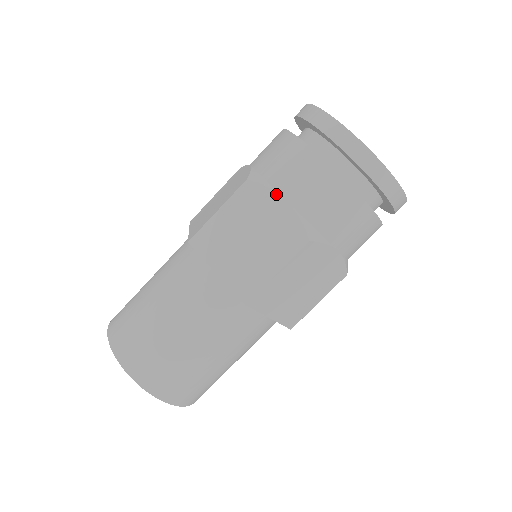
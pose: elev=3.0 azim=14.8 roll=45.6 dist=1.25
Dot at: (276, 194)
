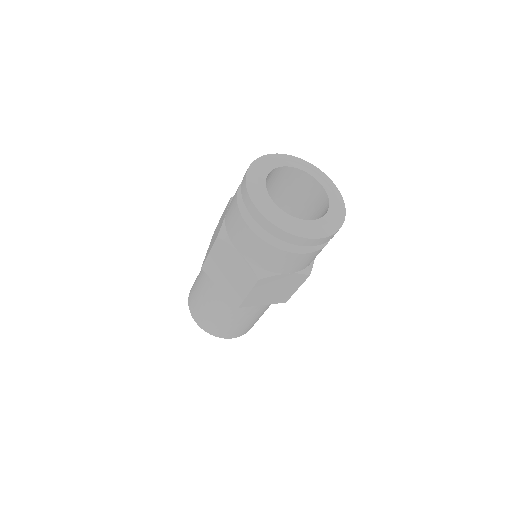
Dot at: (234, 249)
